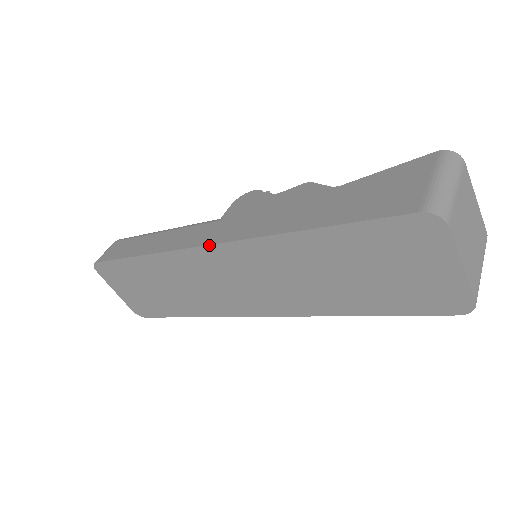
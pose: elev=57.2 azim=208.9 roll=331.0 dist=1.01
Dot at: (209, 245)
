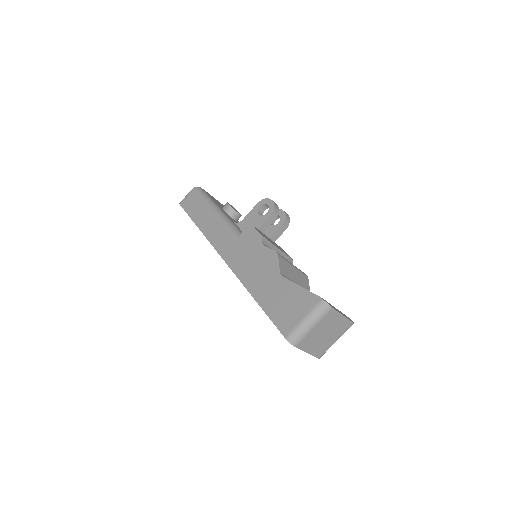
Dot at: occluded
